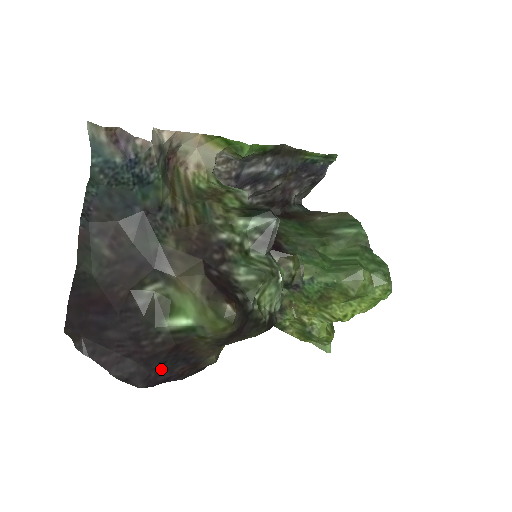
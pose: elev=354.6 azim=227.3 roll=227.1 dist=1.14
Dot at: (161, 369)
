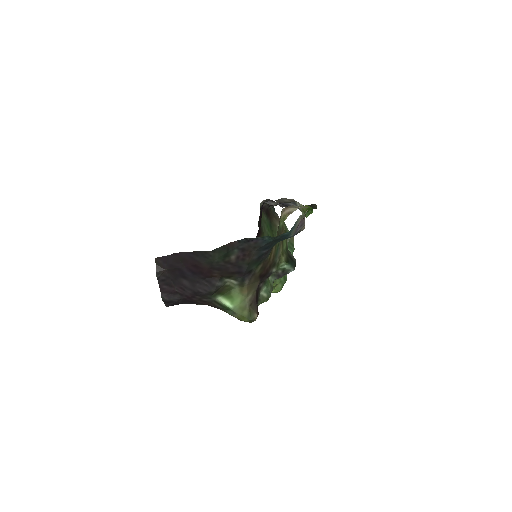
Dot at: (184, 303)
